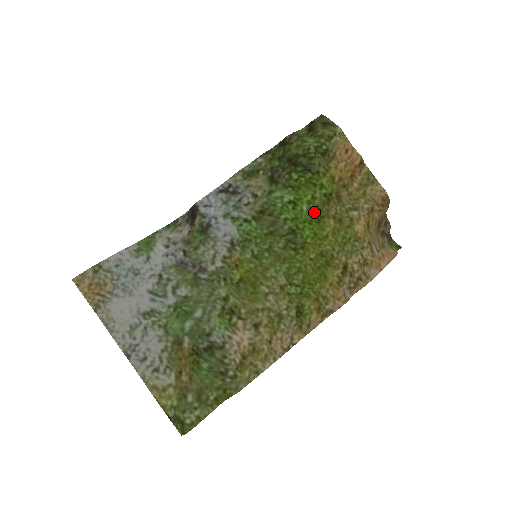
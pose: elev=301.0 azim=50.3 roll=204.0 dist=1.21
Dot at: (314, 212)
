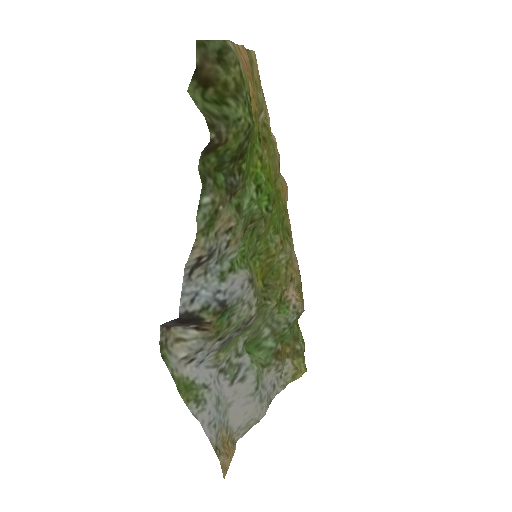
Dot at: occluded
